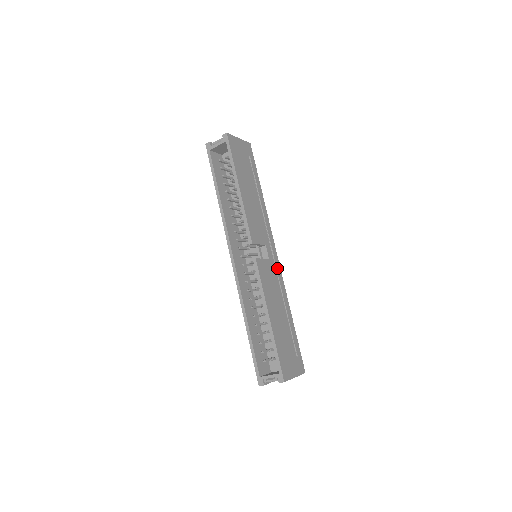
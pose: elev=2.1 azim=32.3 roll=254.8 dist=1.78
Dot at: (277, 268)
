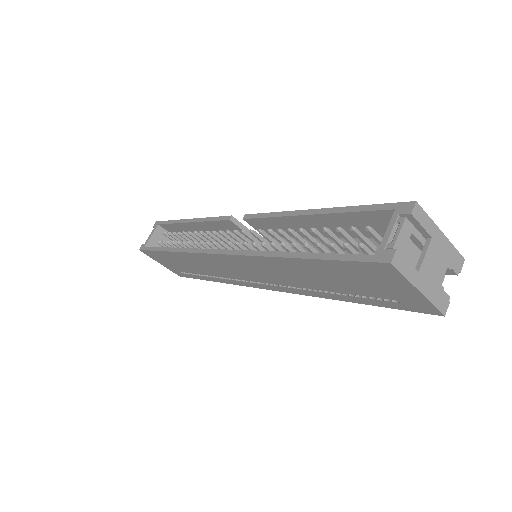
Dot at: occluded
